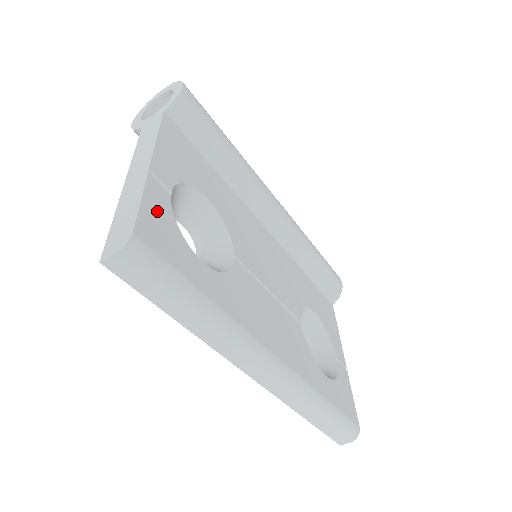
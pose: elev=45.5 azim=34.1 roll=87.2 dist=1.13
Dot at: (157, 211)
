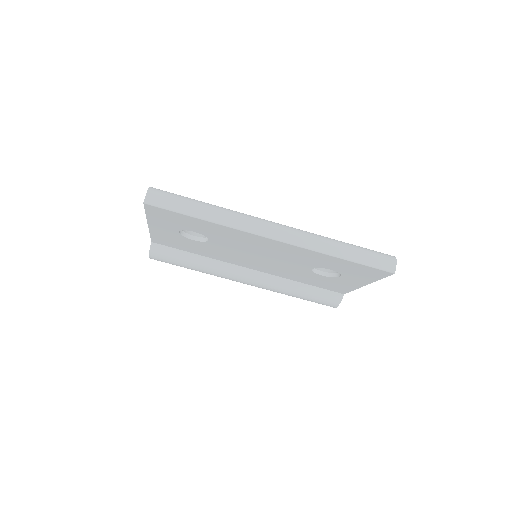
Dot at: occluded
